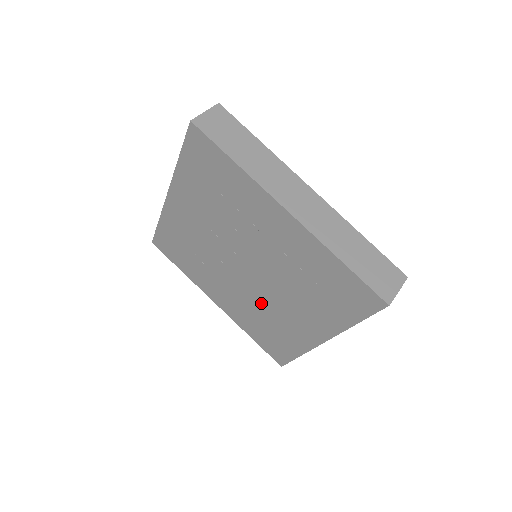
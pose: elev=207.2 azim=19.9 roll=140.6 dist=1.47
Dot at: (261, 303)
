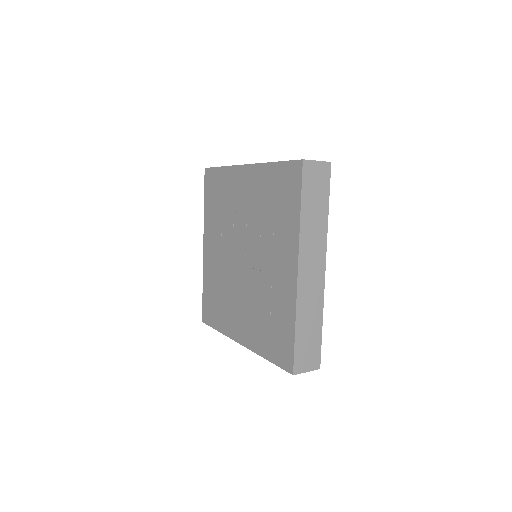
Dot at: (230, 283)
